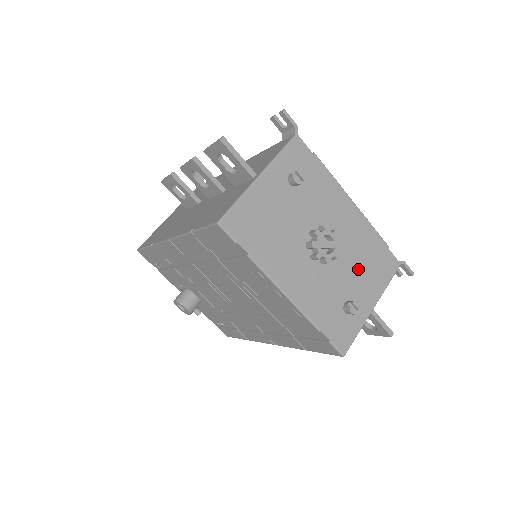
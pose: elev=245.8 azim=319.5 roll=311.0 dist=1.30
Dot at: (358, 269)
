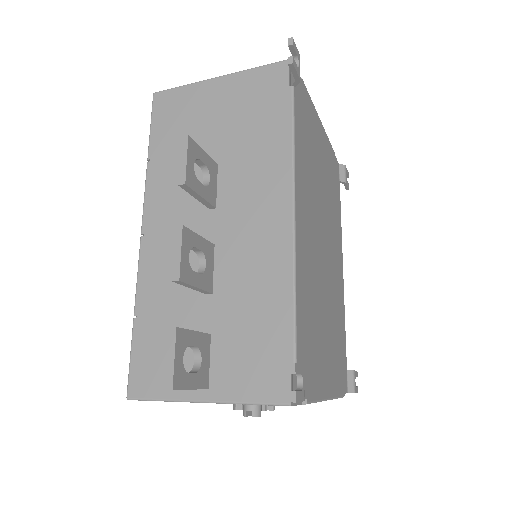
Dot at: occluded
